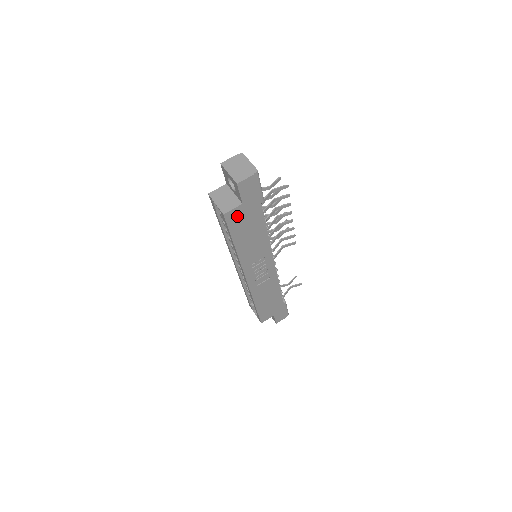
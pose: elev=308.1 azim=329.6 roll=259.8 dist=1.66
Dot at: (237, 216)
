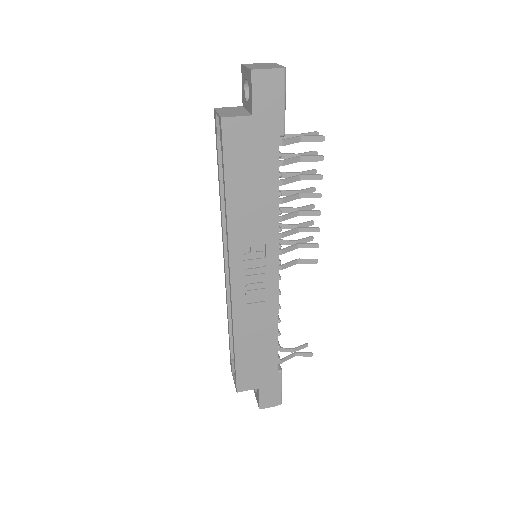
Dot at: (240, 136)
